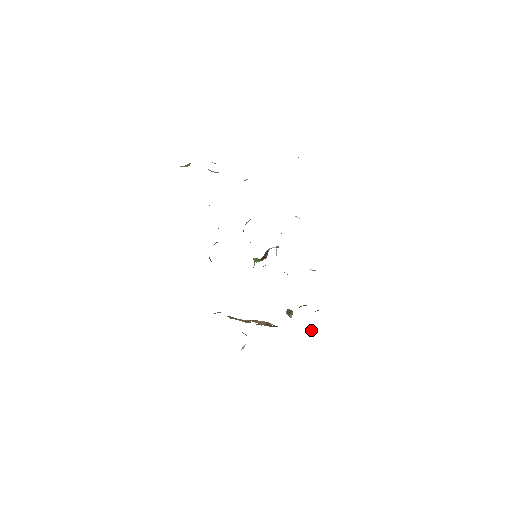
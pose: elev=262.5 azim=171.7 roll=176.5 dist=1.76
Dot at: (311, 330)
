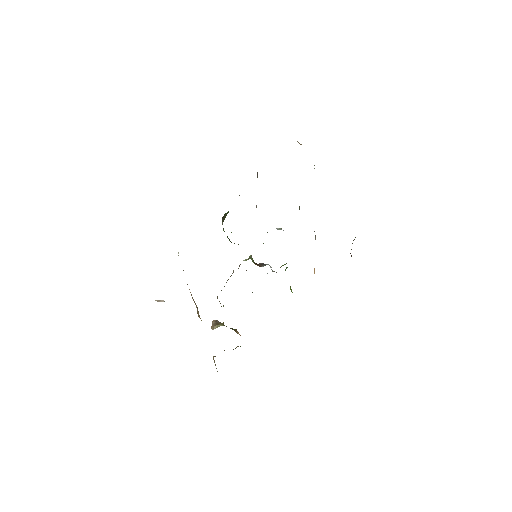
Dot at: occluded
